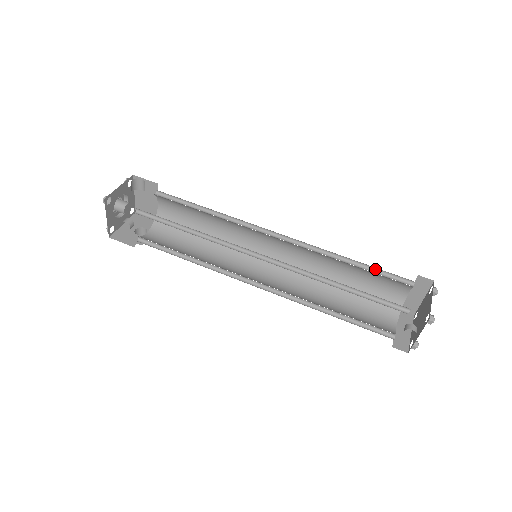
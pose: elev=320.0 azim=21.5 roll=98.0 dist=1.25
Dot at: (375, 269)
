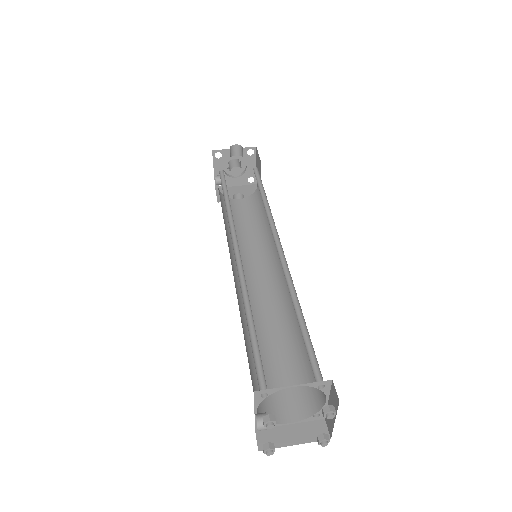
Dot at: (310, 339)
